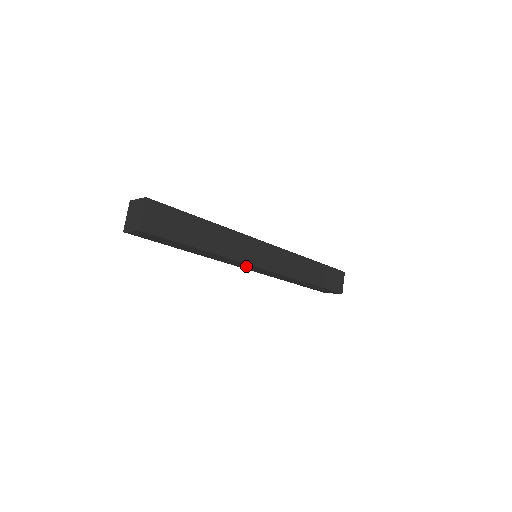
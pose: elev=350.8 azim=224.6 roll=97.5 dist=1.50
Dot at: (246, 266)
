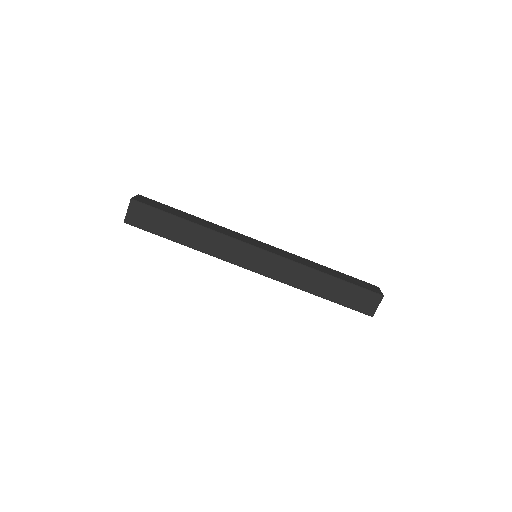
Dot at: occluded
